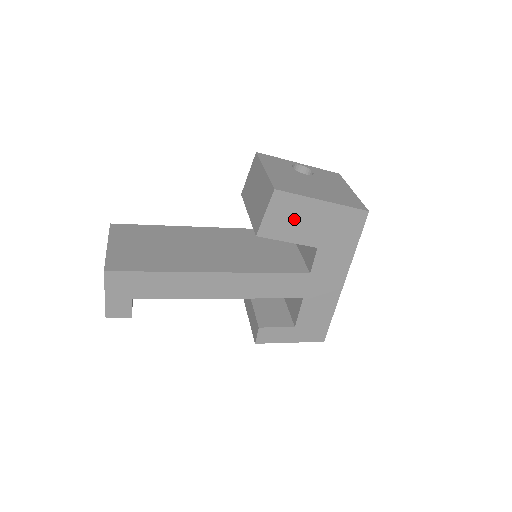
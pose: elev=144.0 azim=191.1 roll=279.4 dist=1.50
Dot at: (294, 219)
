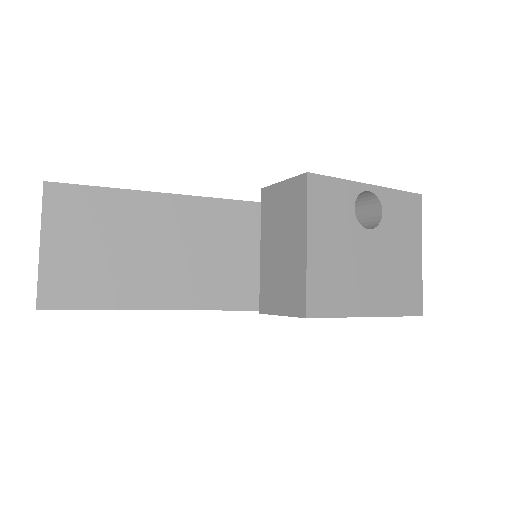
Dot at: occluded
